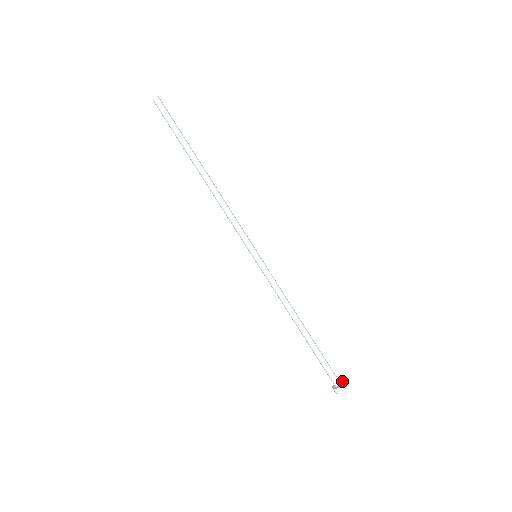
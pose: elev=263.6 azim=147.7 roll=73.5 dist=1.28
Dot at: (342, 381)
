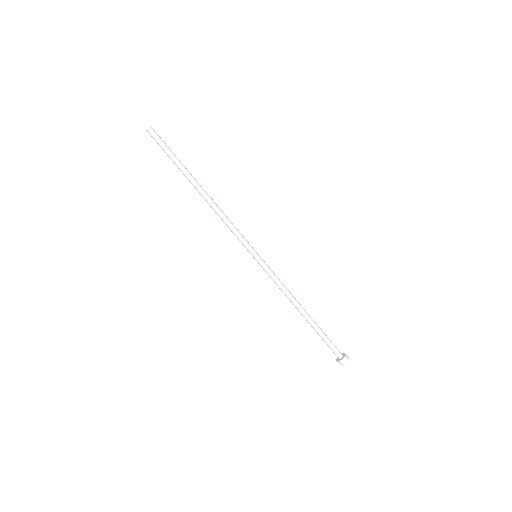
Dot at: (342, 354)
